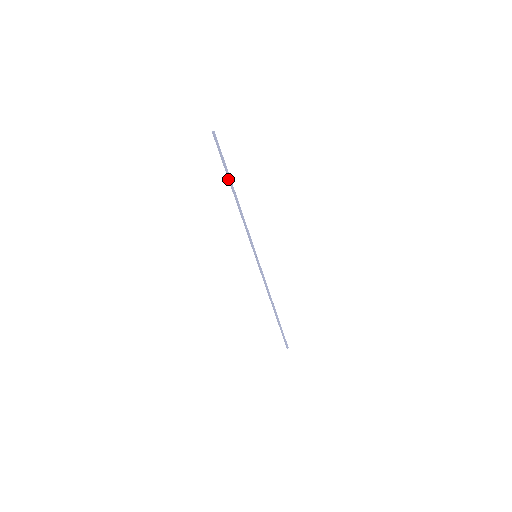
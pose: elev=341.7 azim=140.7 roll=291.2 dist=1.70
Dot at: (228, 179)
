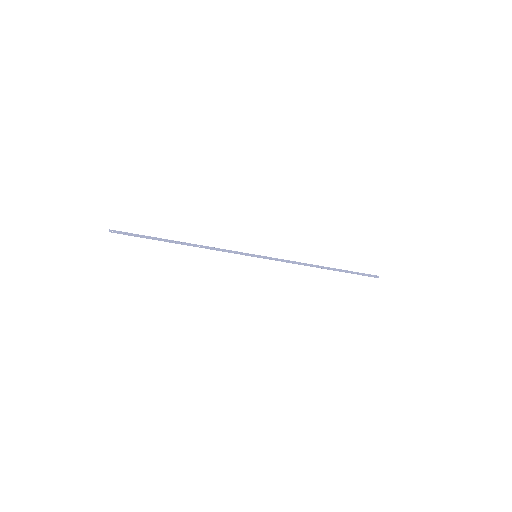
Dot at: (163, 239)
